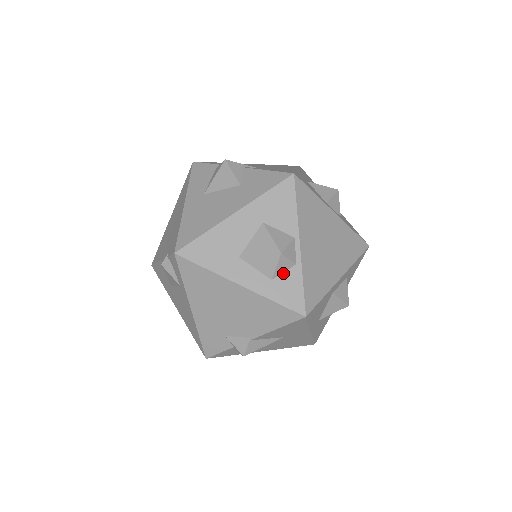
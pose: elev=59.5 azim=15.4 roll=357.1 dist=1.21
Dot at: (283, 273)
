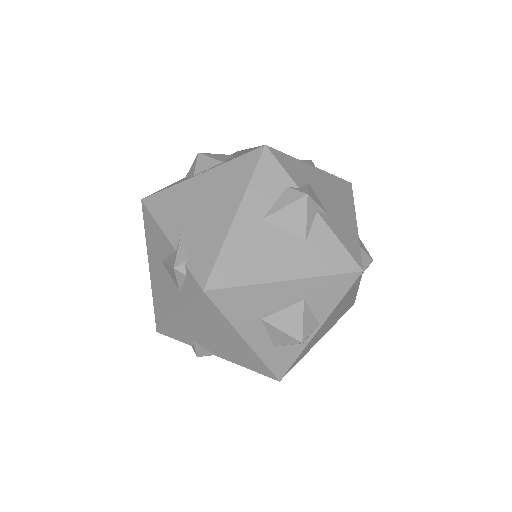
Dot at: (288, 345)
